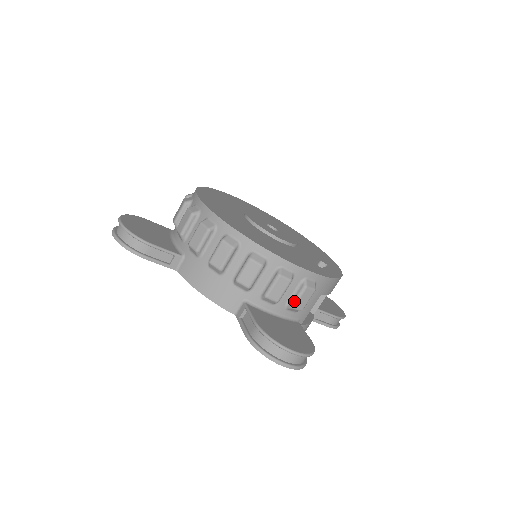
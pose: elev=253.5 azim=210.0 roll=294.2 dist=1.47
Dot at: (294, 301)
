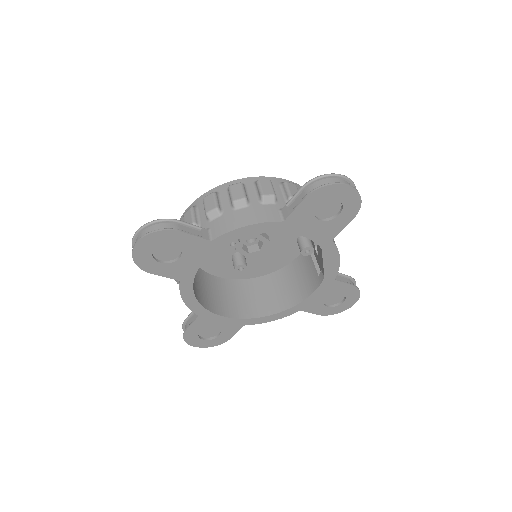
Dot at: occluded
